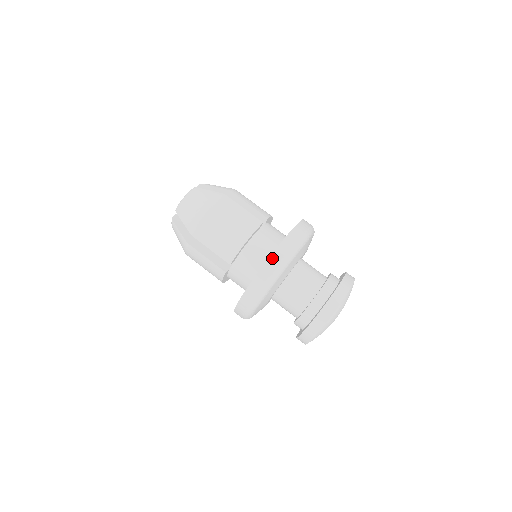
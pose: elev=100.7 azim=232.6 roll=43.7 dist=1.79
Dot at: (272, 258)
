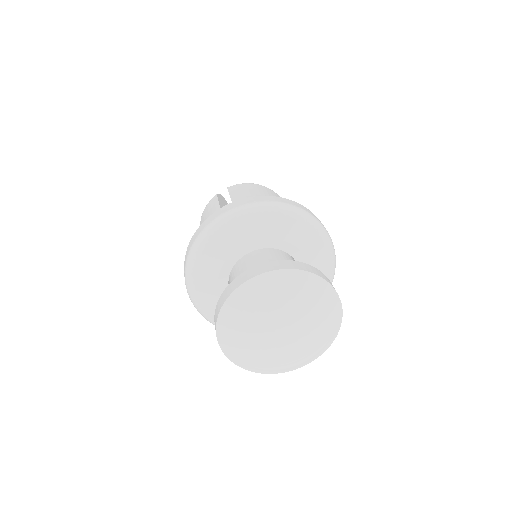
Dot at: (281, 198)
